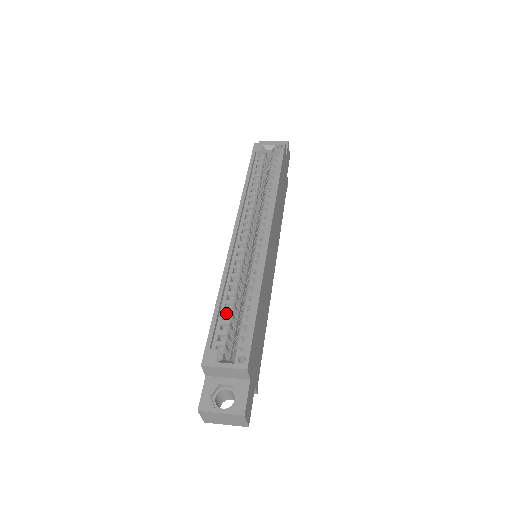
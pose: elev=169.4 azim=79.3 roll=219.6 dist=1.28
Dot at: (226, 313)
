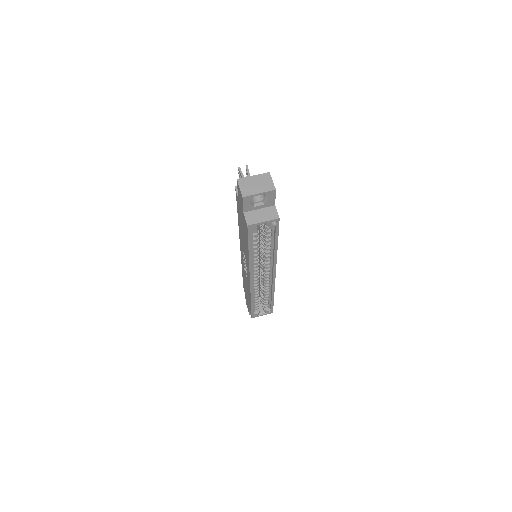
Dot at: (256, 303)
